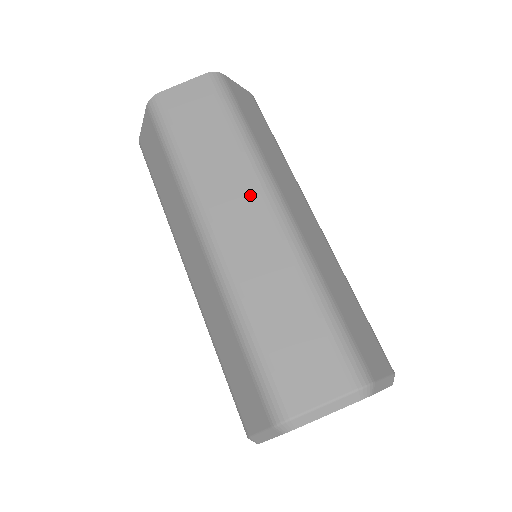
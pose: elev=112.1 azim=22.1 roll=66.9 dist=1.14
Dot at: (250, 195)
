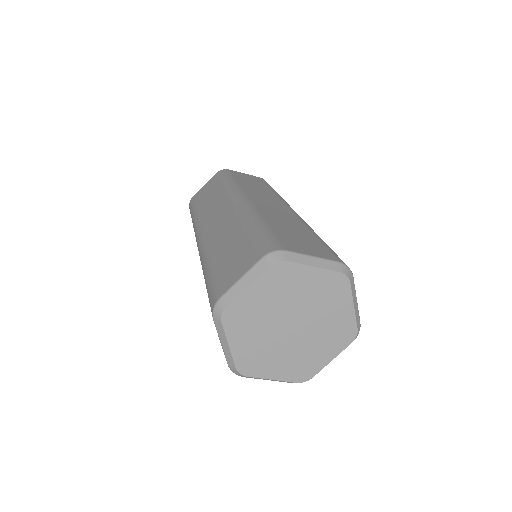
Dot at: (277, 201)
